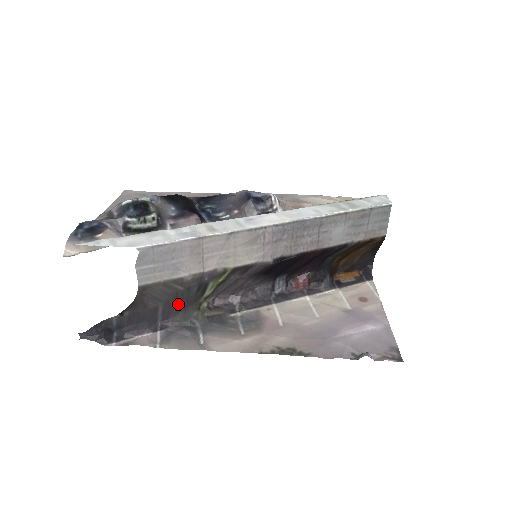
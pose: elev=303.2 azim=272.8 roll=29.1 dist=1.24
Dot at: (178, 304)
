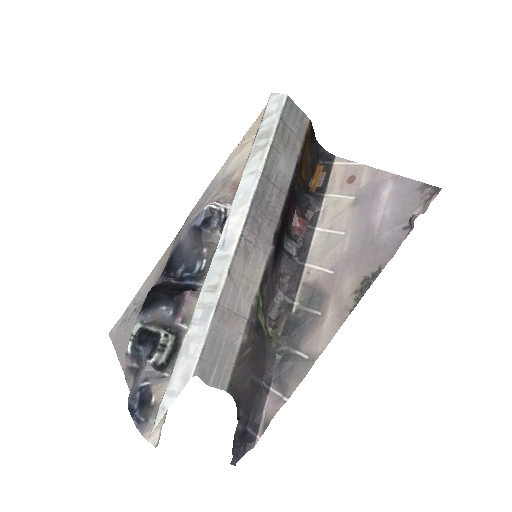
Dot at: (259, 358)
